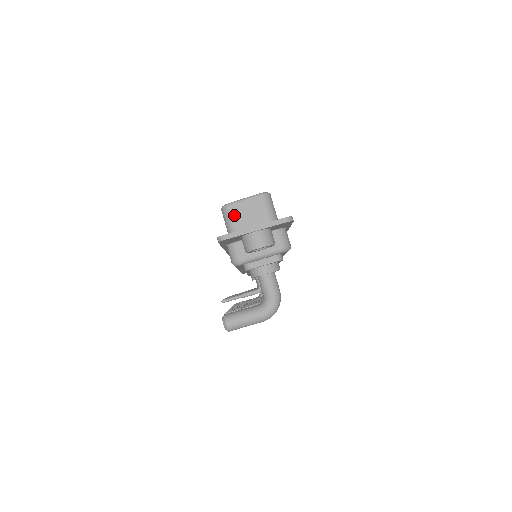
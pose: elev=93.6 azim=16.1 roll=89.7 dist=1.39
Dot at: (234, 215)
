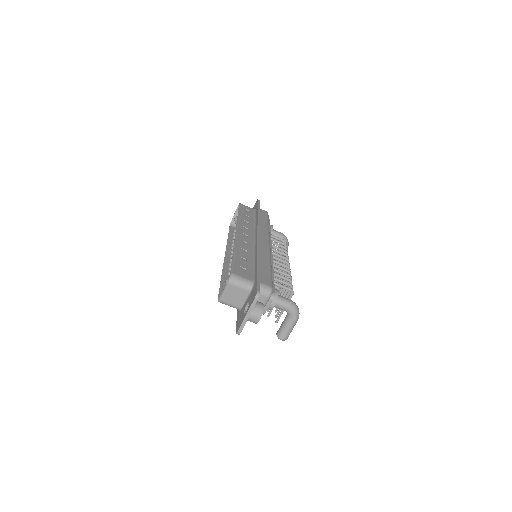
Dot at: (228, 302)
